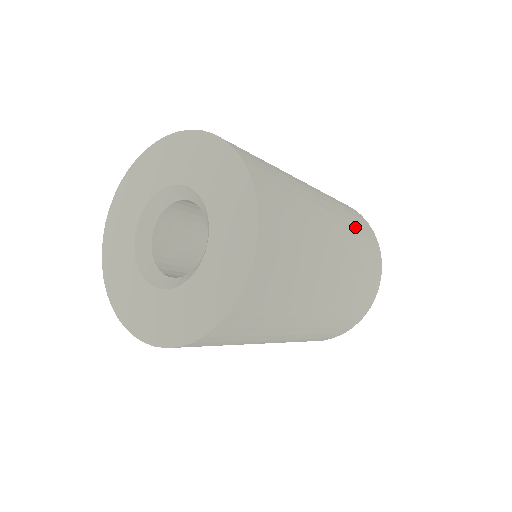
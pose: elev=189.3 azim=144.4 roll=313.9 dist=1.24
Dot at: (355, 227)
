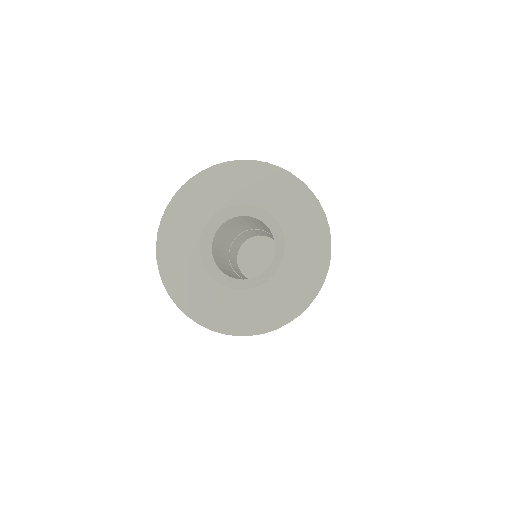
Dot at: occluded
